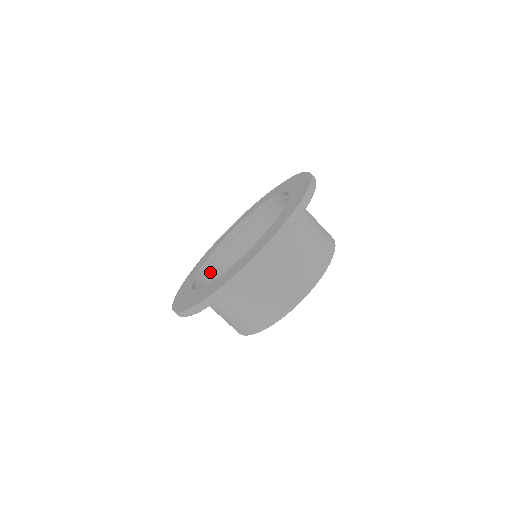
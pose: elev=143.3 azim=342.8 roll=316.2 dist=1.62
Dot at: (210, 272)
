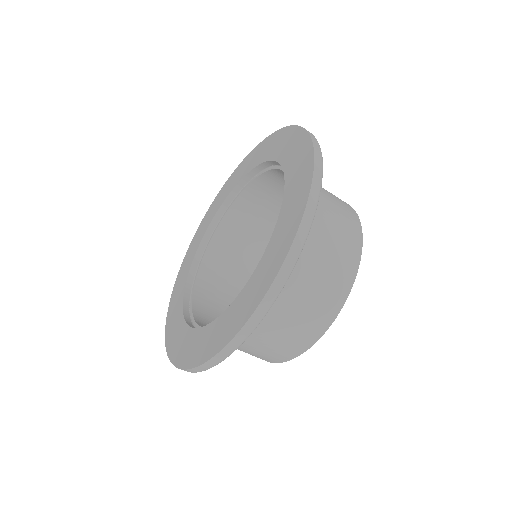
Dot at: (212, 248)
